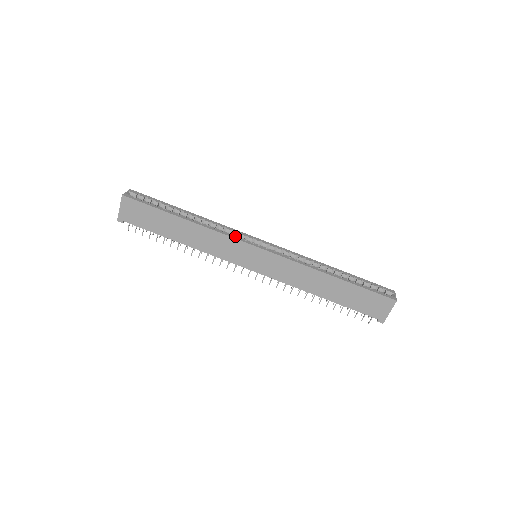
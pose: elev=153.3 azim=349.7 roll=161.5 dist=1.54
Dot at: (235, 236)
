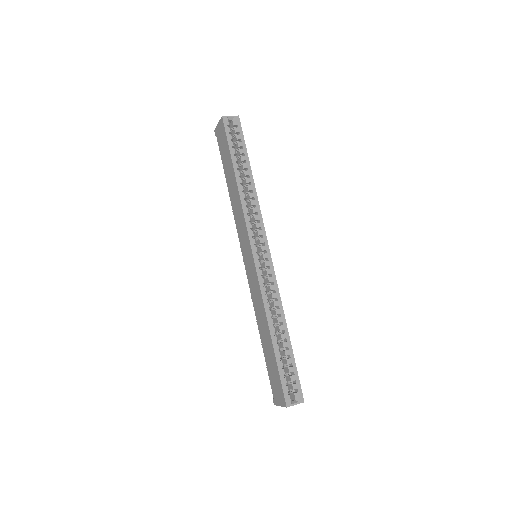
Dot at: (251, 227)
